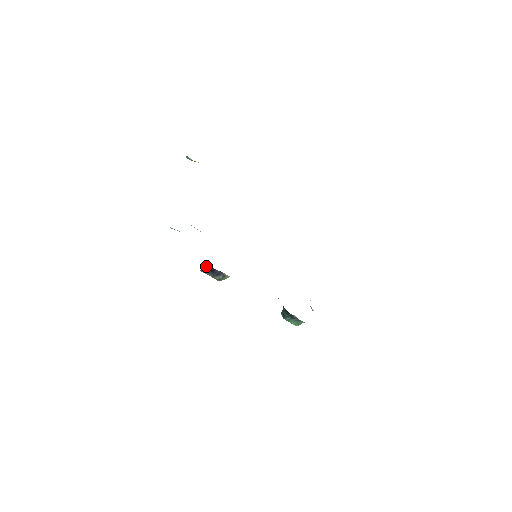
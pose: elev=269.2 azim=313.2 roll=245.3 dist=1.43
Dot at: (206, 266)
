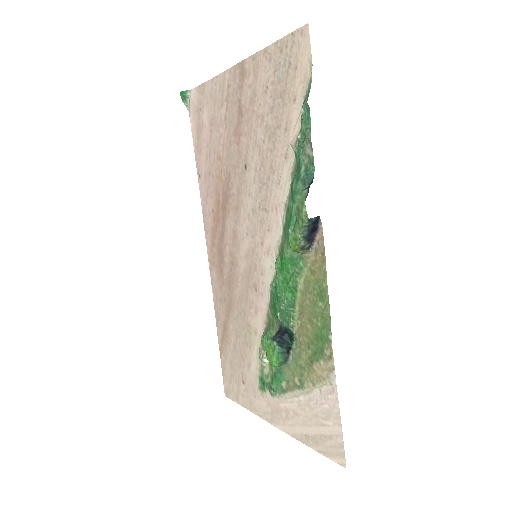
Dot at: (317, 219)
